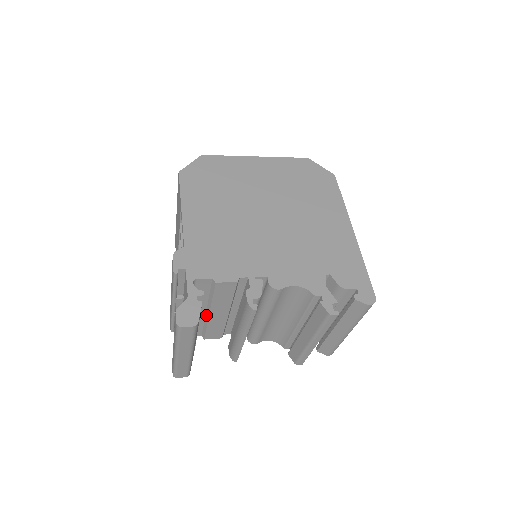
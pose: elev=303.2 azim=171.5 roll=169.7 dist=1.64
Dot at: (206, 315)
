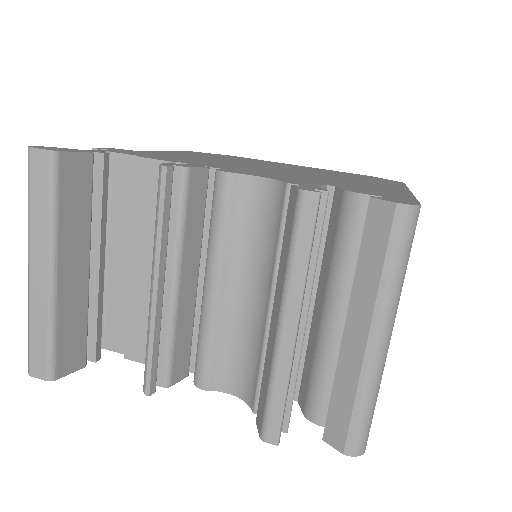
Dot at: (128, 275)
